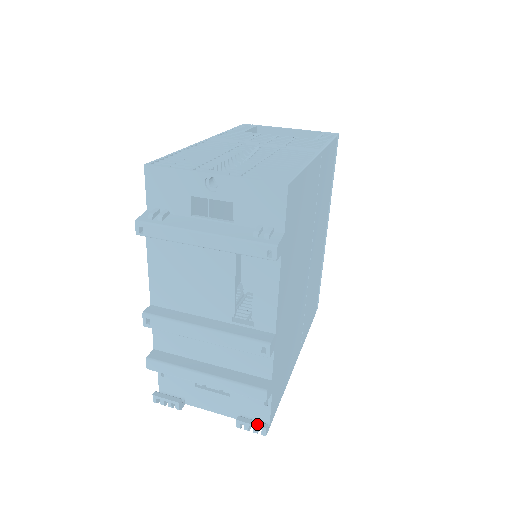
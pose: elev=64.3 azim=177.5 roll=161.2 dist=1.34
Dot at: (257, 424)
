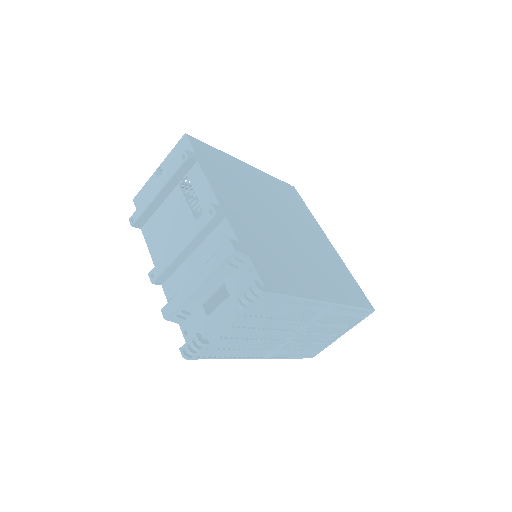
Dot at: (248, 286)
